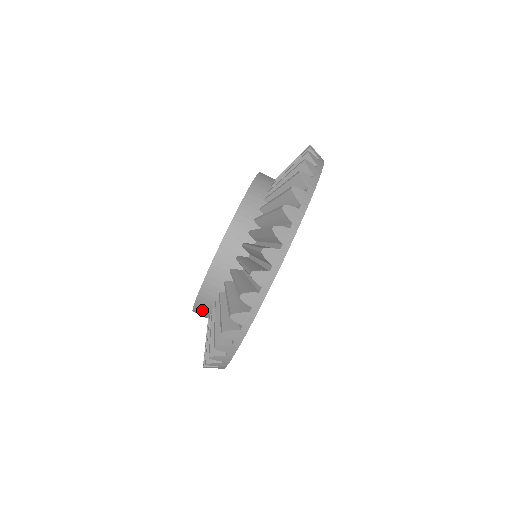
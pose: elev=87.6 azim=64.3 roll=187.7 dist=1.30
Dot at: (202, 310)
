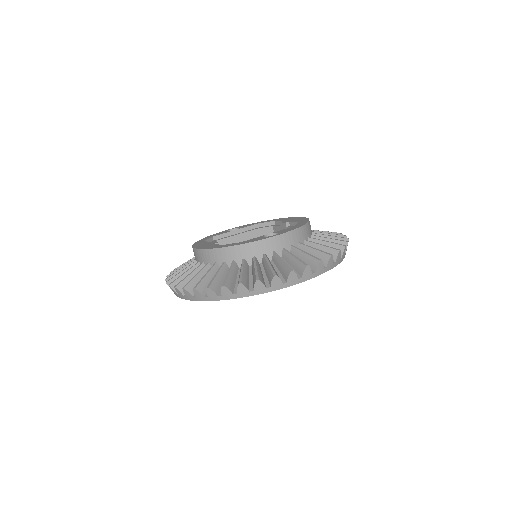
Dot at: (223, 255)
